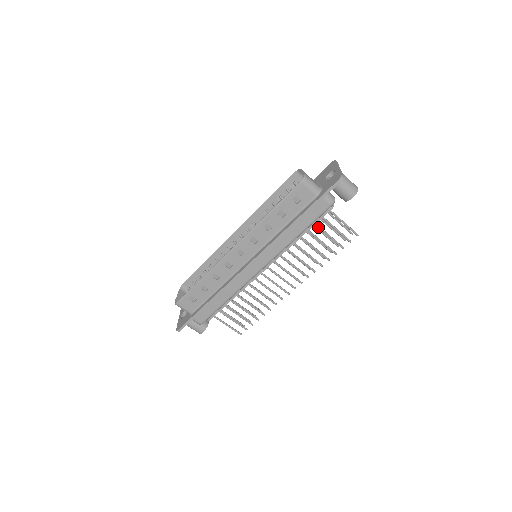
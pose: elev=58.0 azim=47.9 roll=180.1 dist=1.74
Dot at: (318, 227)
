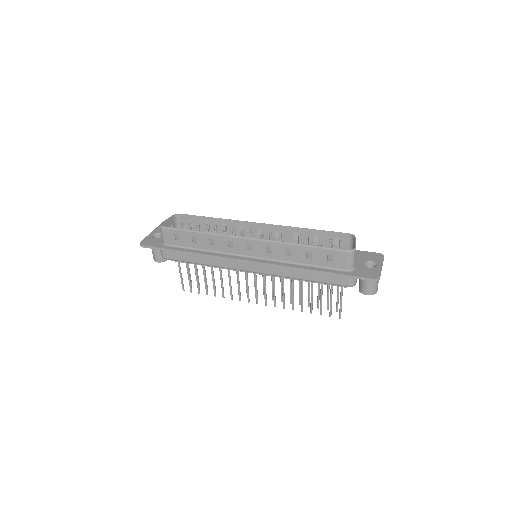
Dot at: (321, 286)
